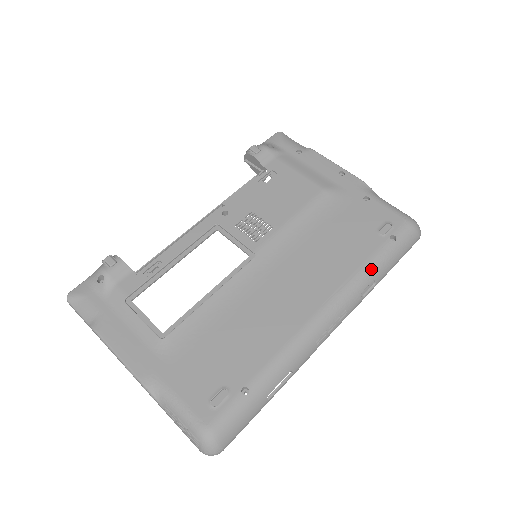
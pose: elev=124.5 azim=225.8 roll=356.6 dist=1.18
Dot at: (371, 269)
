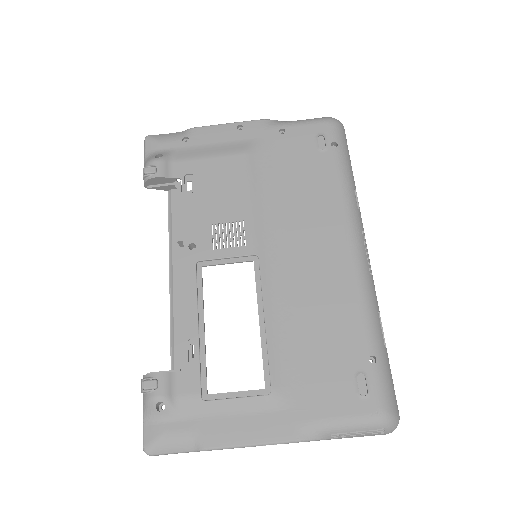
Dot at: (346, 183)
